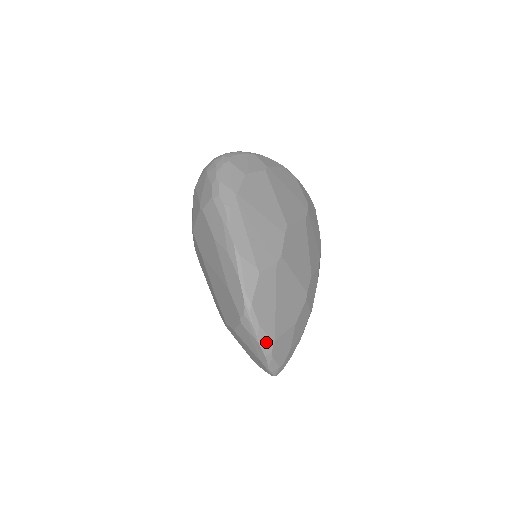
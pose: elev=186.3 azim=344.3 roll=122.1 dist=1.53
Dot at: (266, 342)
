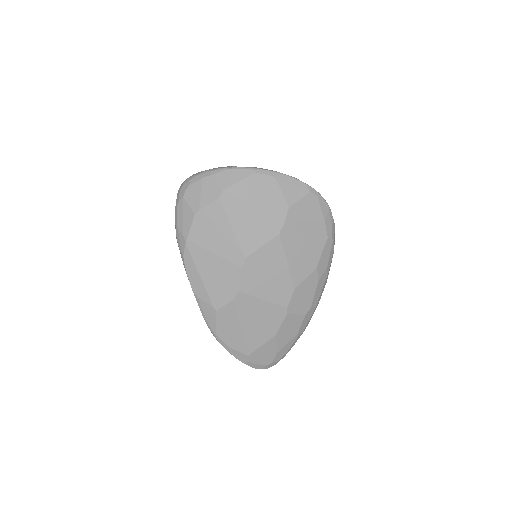
Dot at: (241, 356)
